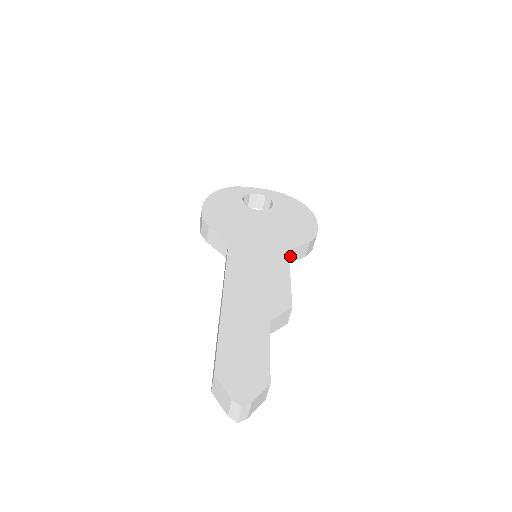
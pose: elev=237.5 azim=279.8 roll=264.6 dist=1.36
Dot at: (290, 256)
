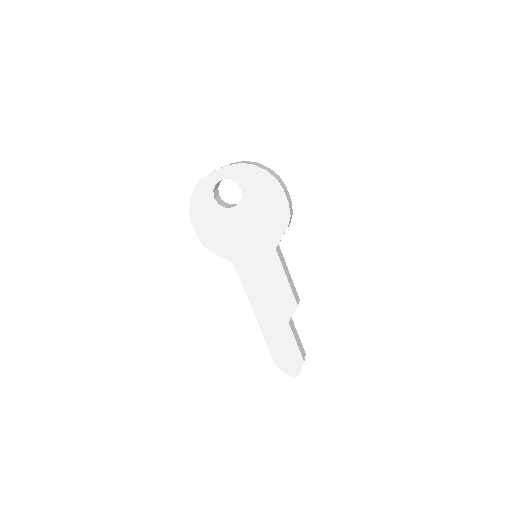
Dot at: occluded
